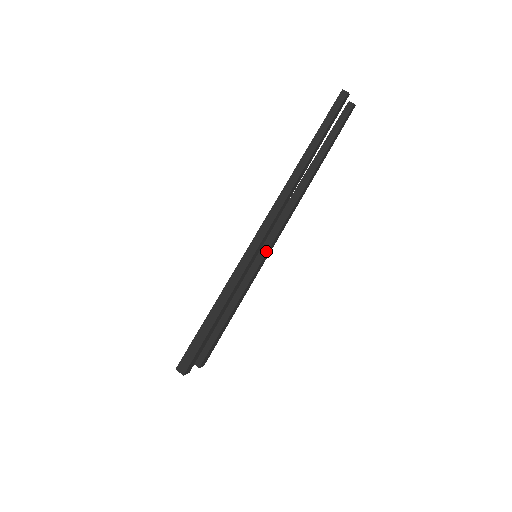
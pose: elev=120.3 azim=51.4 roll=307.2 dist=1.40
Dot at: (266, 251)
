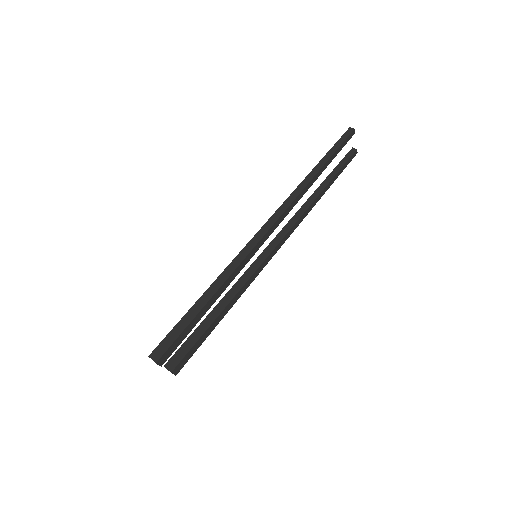
Dot at: (265, 257)
